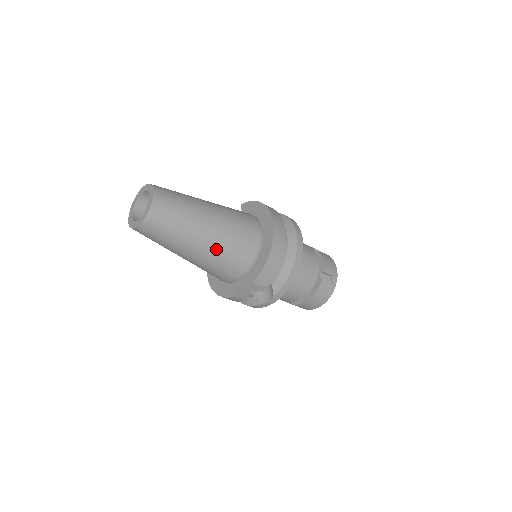
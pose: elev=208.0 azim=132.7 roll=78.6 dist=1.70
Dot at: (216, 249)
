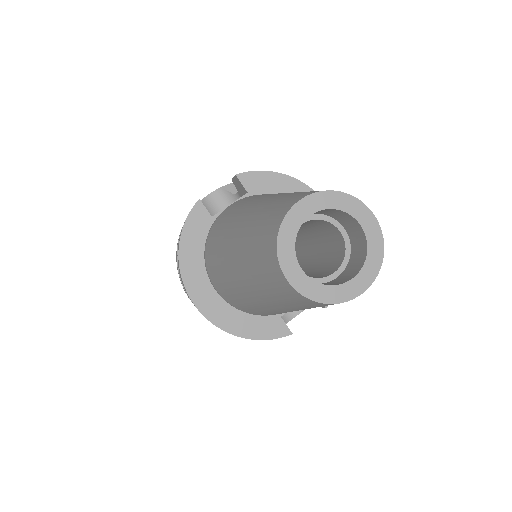
Dot at: occluded
